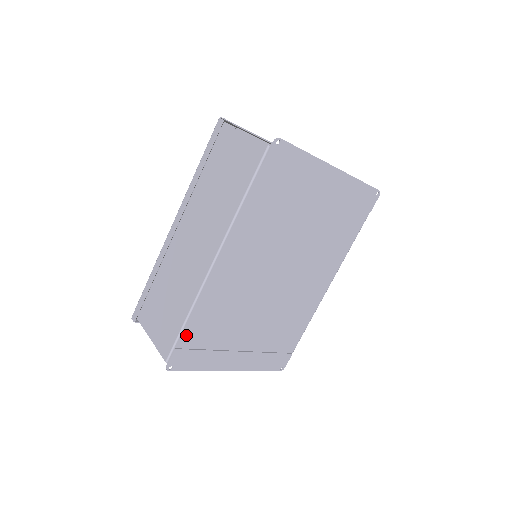
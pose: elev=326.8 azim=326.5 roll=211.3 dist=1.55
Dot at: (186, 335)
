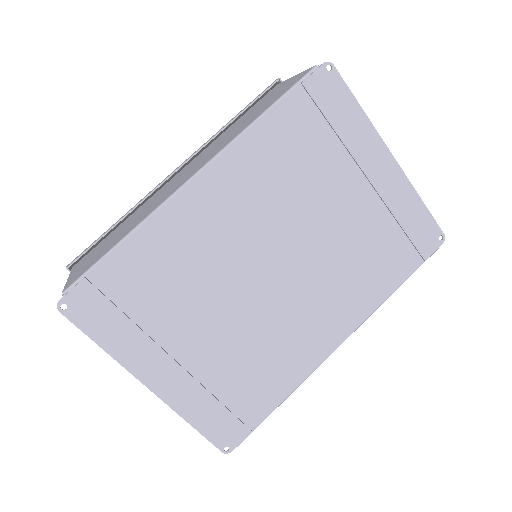
Dot at: (110, 267)
